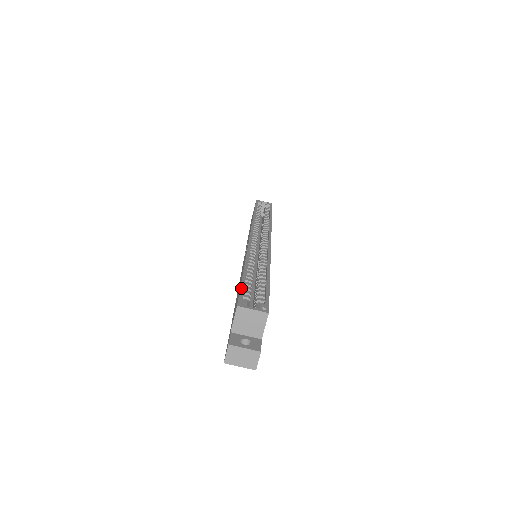
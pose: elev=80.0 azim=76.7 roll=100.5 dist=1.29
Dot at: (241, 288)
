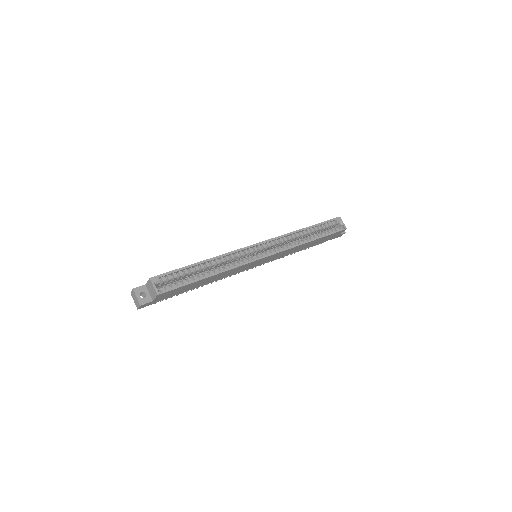
Dot at: (172, 271)
